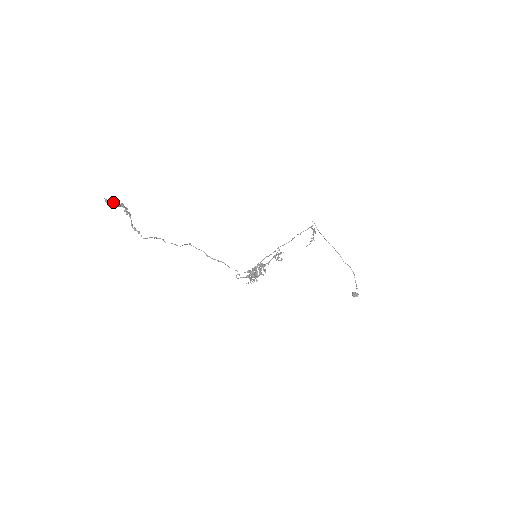
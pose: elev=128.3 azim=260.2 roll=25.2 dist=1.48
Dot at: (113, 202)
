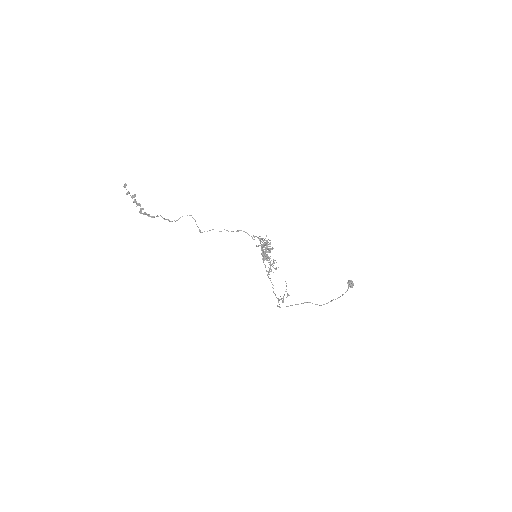
Dot at: (129, 192)
